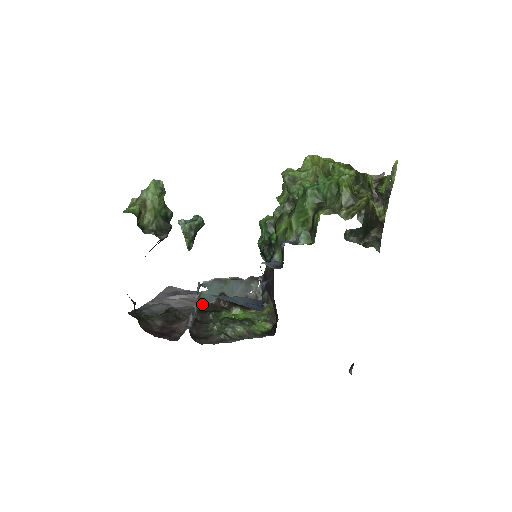
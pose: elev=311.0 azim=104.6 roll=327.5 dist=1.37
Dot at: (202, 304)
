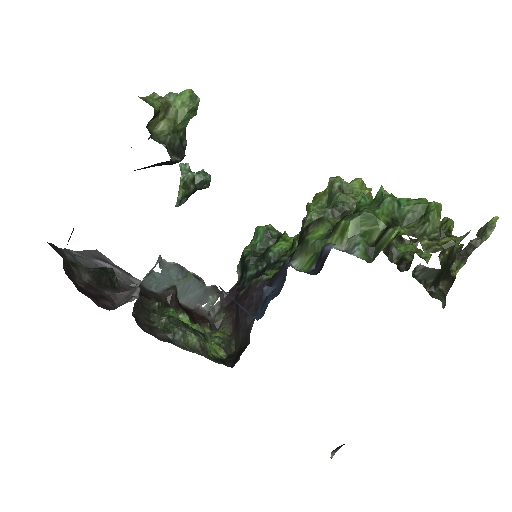
Dot at: (144, 287)
